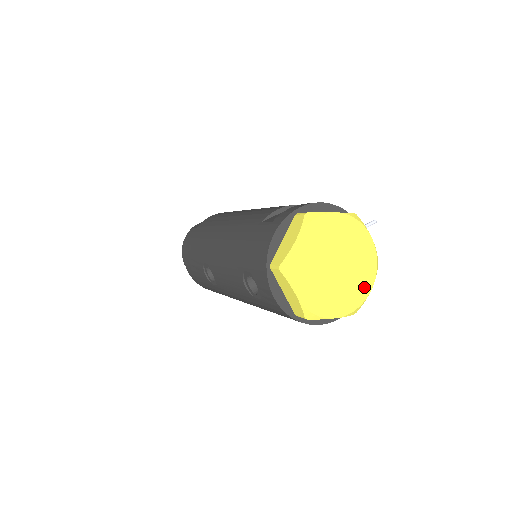
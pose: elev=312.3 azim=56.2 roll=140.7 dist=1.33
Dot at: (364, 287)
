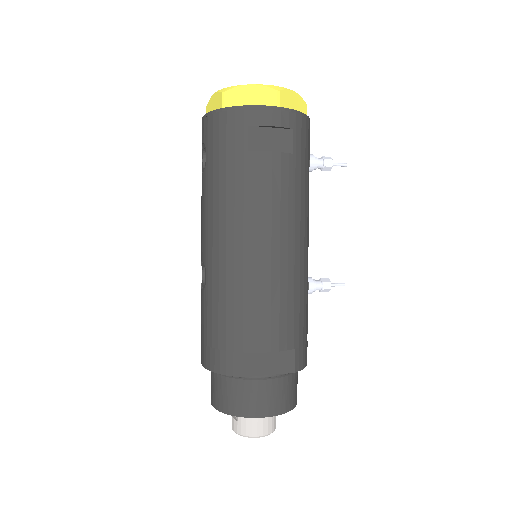
Dot at: occluded
